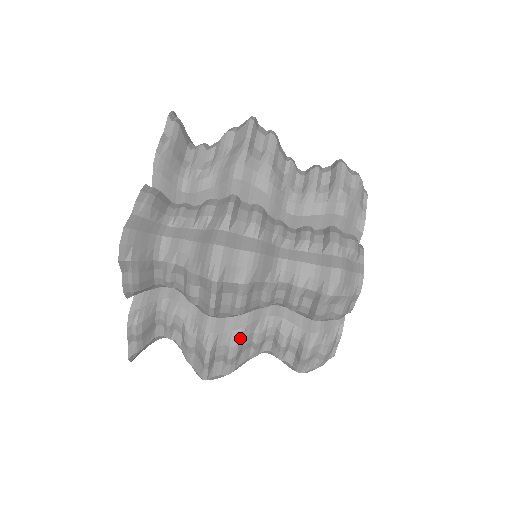
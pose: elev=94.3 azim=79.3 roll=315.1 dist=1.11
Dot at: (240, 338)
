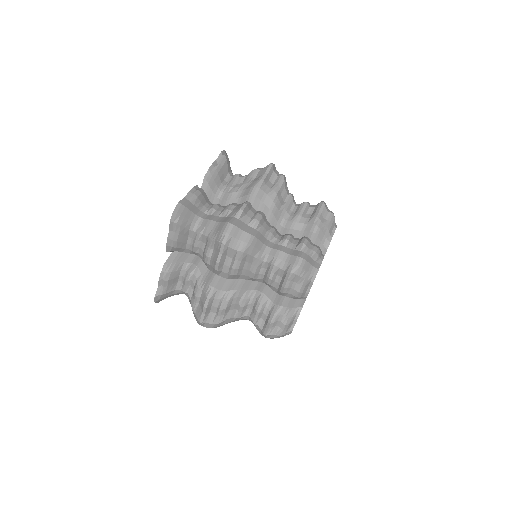
Dot at: (231, 297)
